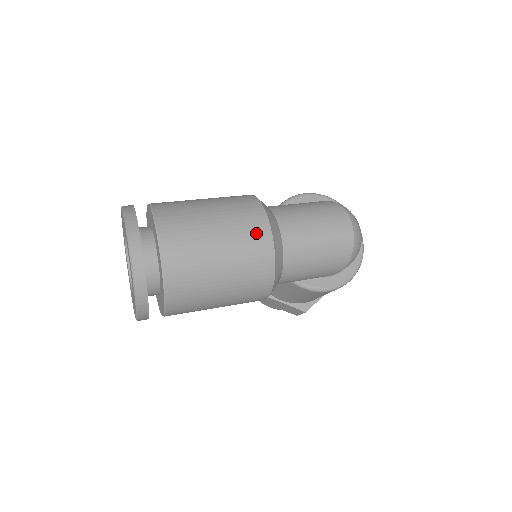
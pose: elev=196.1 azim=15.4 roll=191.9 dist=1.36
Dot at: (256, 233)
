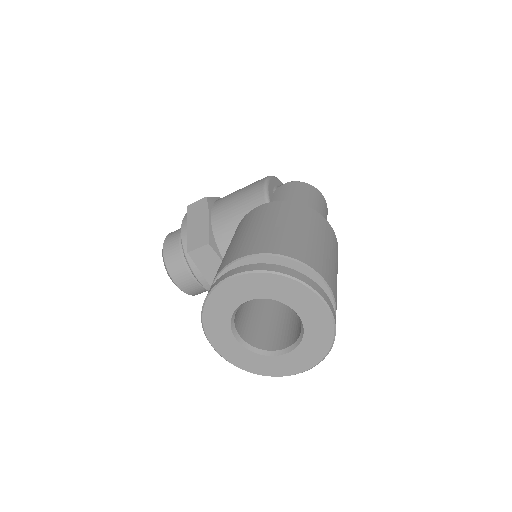
Dot at: (333, 238)
